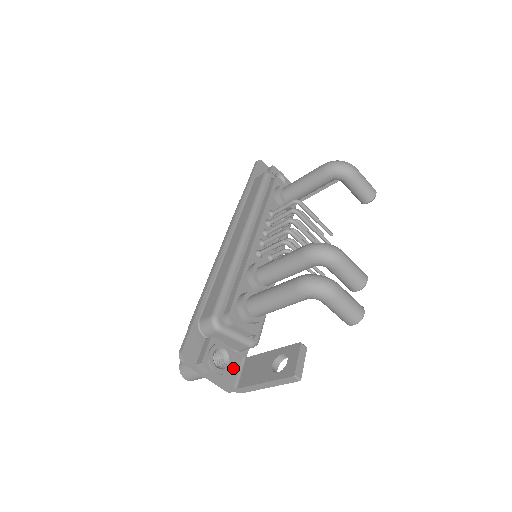
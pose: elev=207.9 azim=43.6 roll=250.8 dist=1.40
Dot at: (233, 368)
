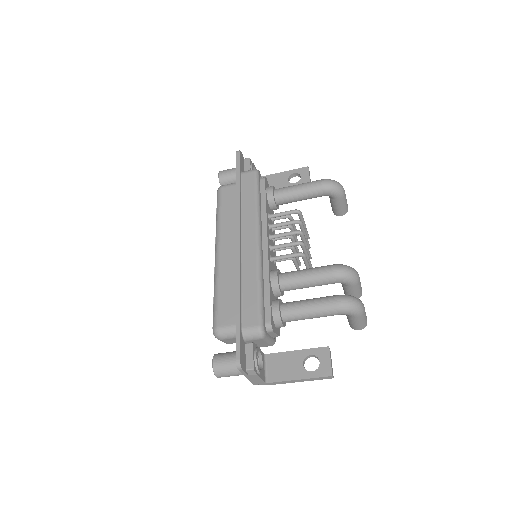
Dot at: occluded
